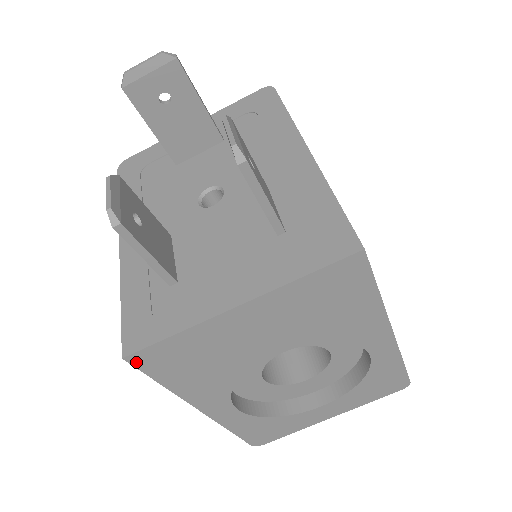
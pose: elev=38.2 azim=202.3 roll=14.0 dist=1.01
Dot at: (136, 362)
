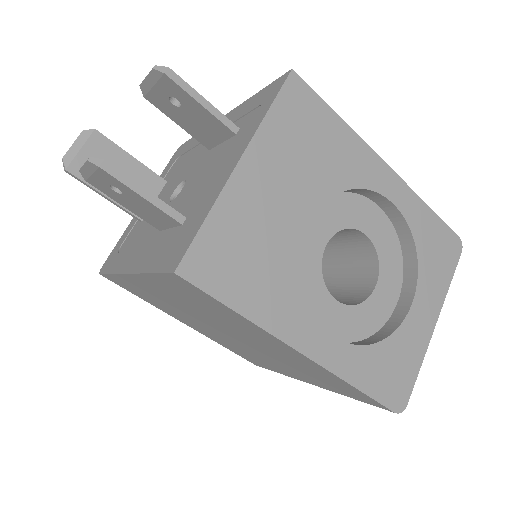
Dot at: (191, 276)
